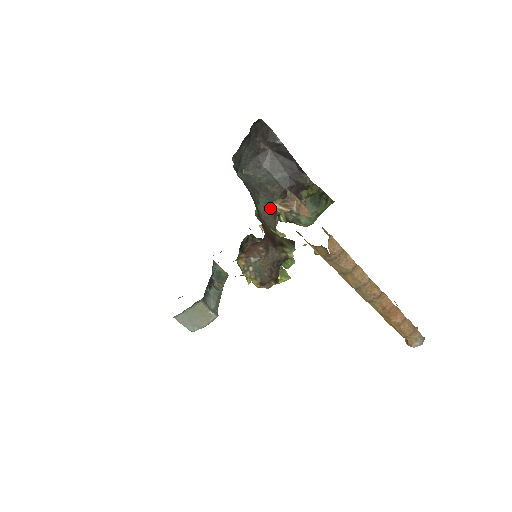
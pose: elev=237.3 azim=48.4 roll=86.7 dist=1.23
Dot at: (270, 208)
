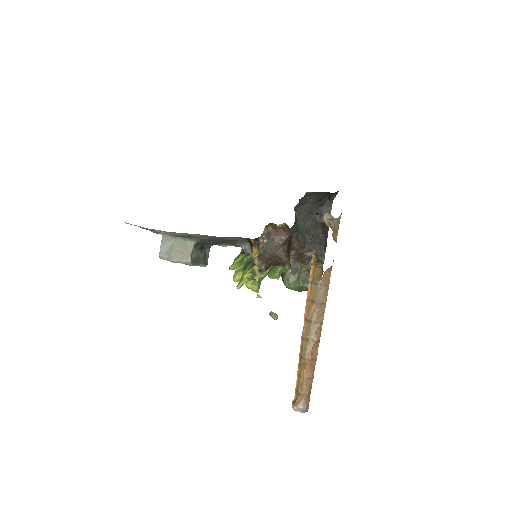
Dot at: occluded
